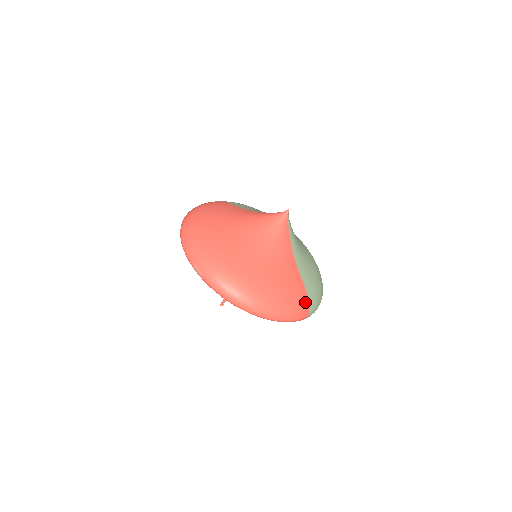
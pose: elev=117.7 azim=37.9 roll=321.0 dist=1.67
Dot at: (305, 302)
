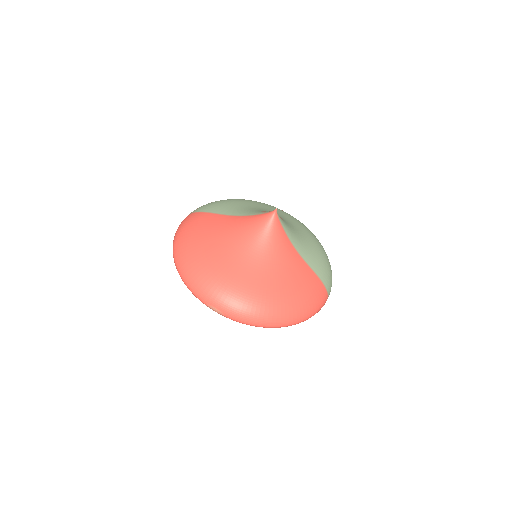
Dot at: (322, 289)
